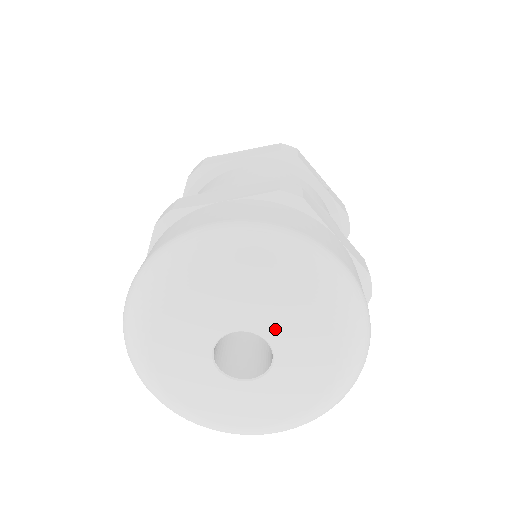
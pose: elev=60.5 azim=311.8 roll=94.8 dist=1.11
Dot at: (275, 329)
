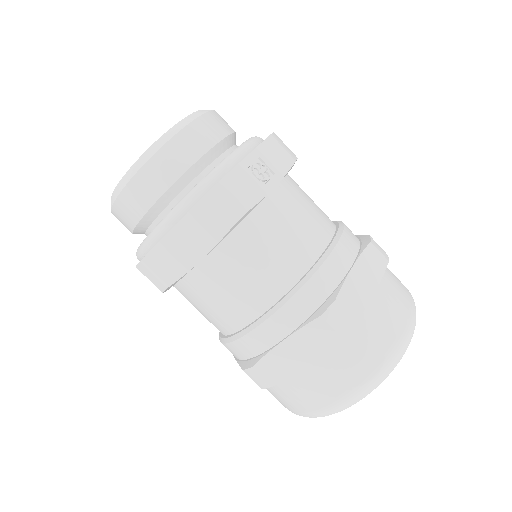
Dot at: occluded
